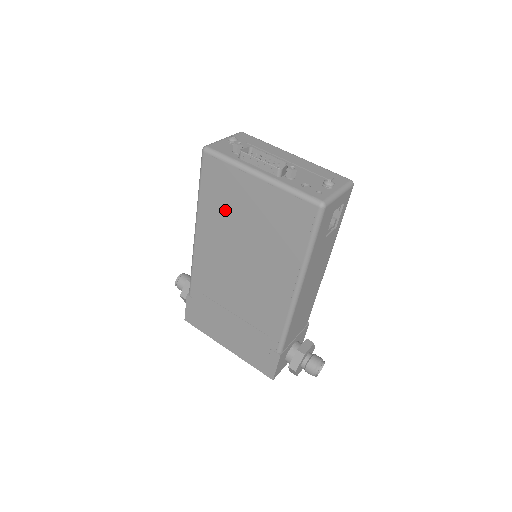
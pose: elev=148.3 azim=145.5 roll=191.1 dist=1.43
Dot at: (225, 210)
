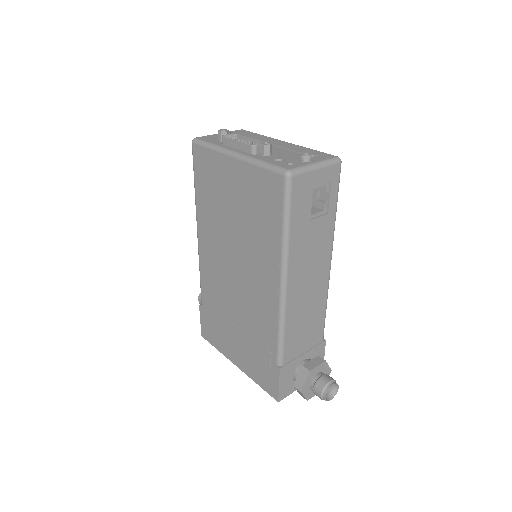
Dot at: (214, 201)
